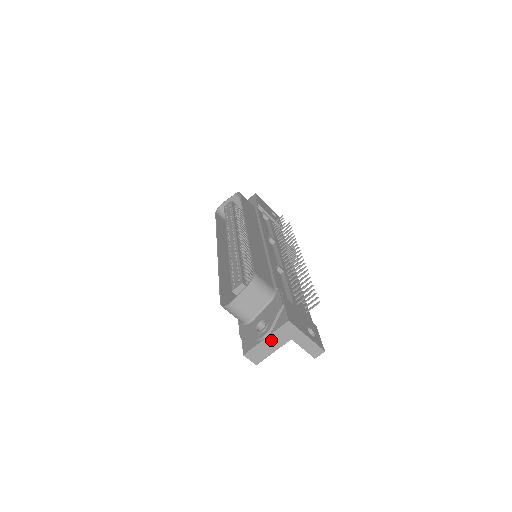
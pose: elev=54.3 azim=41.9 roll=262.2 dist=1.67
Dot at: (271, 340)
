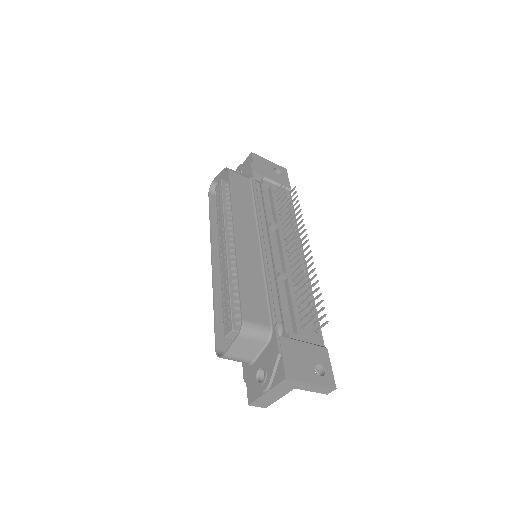
Dot at: (273, 392)
